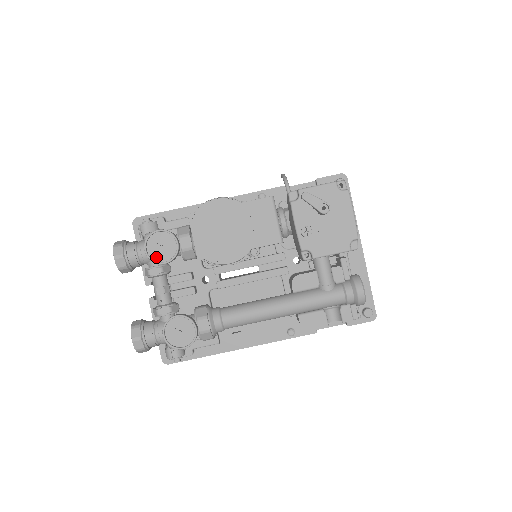
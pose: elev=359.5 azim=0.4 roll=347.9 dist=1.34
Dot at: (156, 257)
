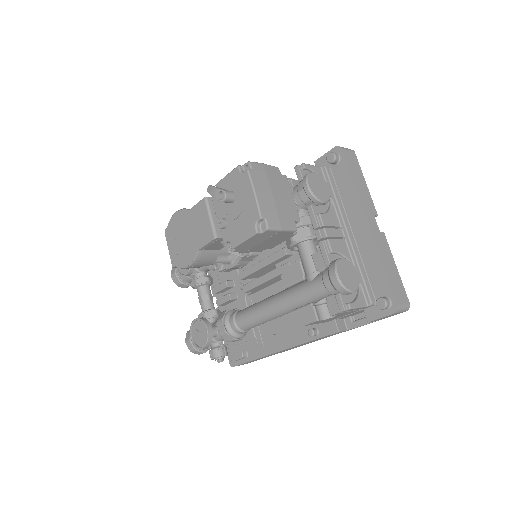
Dot at: (182, 271)
